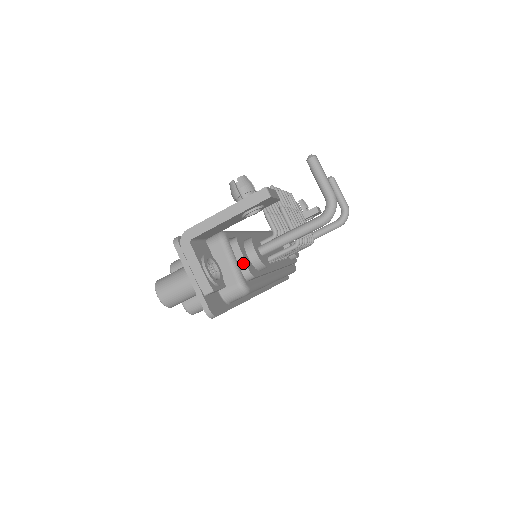
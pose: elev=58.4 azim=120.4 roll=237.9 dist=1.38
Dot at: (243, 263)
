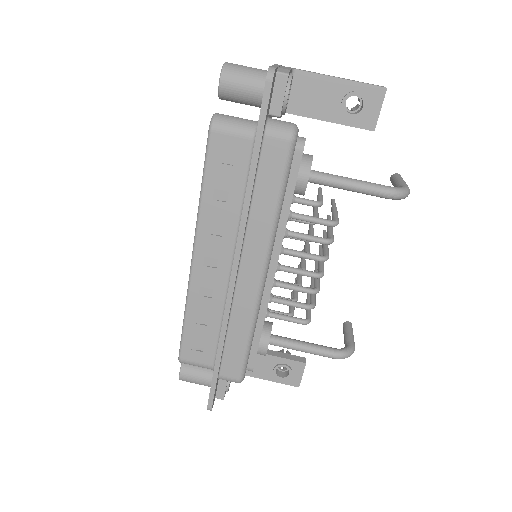
Dot at: (303, 137)
